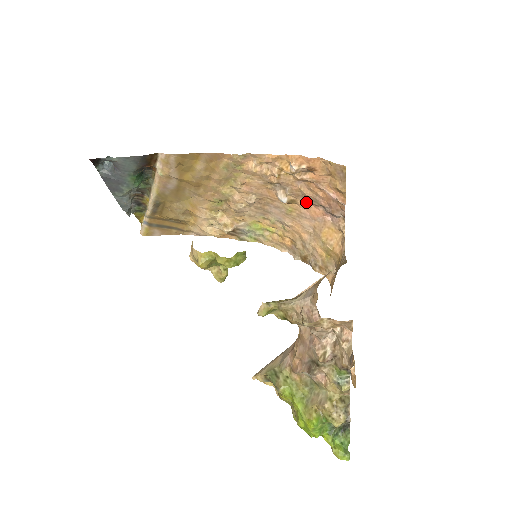
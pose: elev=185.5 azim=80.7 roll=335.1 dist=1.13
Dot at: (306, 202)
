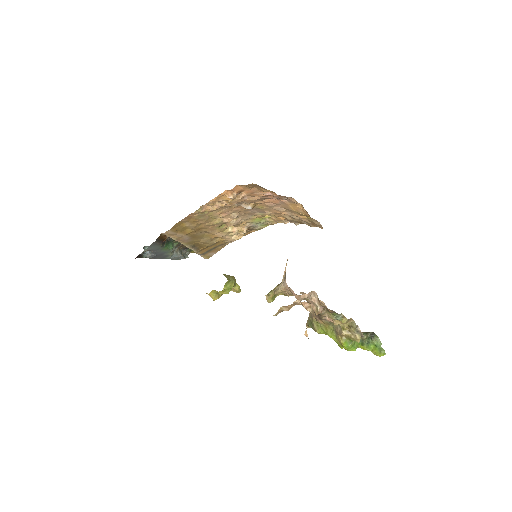
Dot at: (263, 200)
